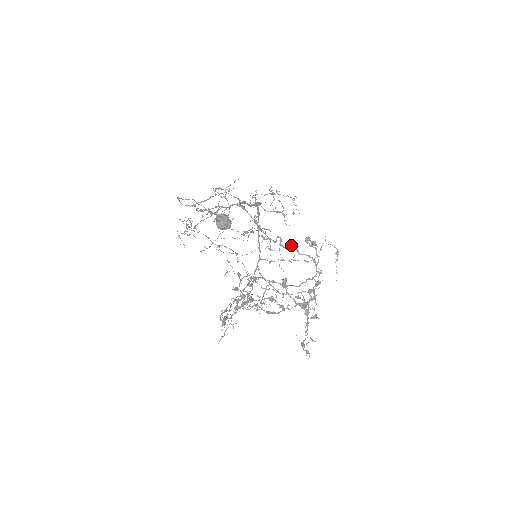
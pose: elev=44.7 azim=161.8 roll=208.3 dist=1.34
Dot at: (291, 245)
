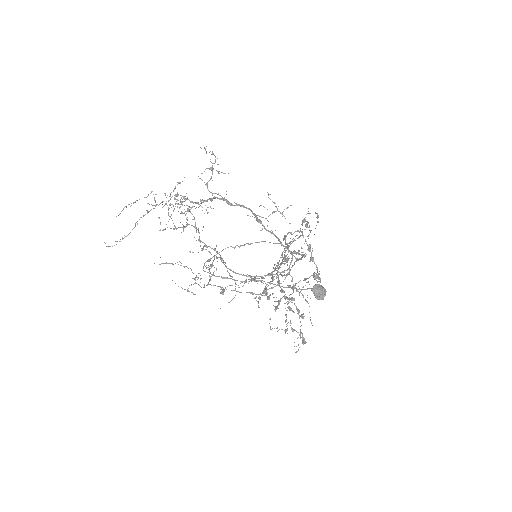
Dot at: (288, 233)
